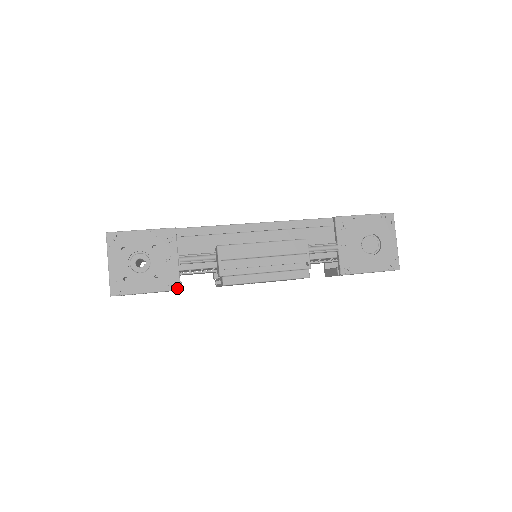
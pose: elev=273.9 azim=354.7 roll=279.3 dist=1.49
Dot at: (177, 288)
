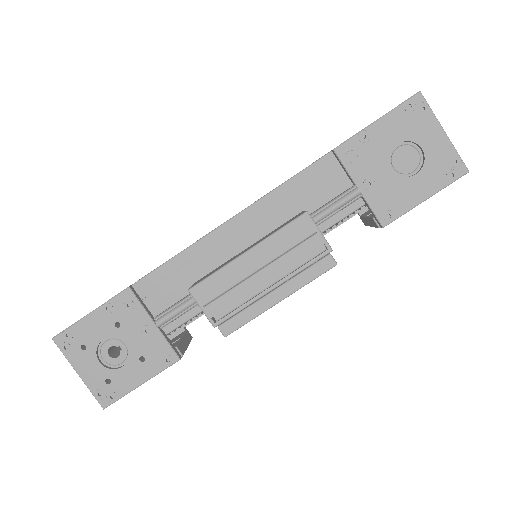
Dot at: (174, 360)
